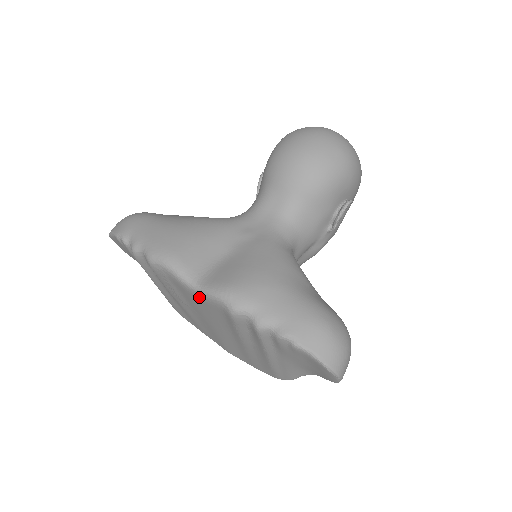
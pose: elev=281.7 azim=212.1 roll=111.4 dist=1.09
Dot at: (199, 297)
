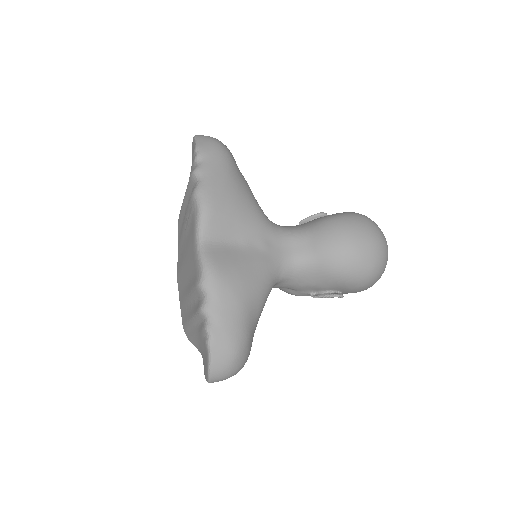
Dot at: (195, 249)
